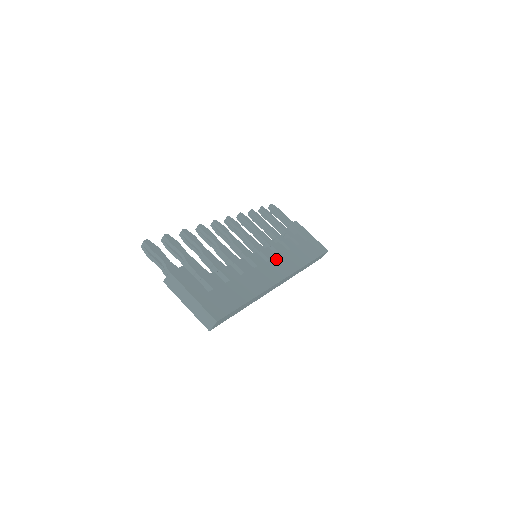
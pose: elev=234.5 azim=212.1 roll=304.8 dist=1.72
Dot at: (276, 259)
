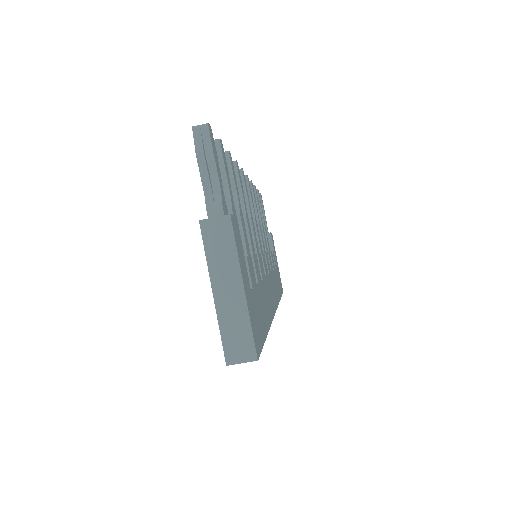
Dot at: (271, 276)
